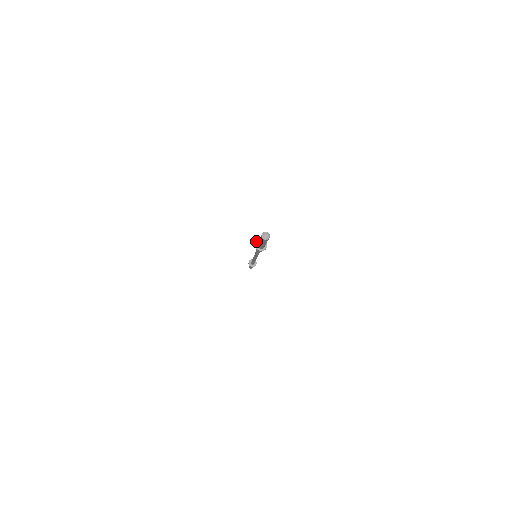
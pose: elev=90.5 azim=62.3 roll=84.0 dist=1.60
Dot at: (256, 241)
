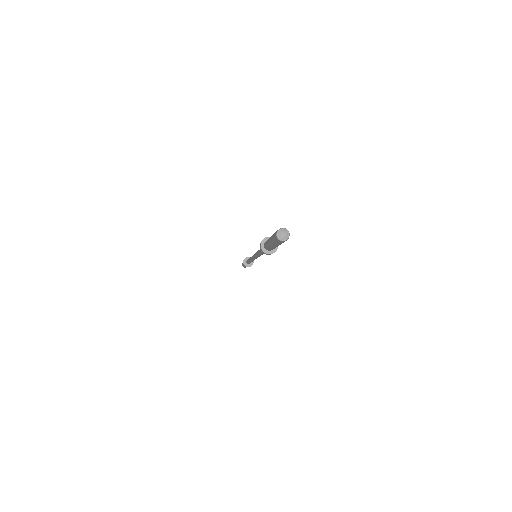
Dot at: (260, 244)
